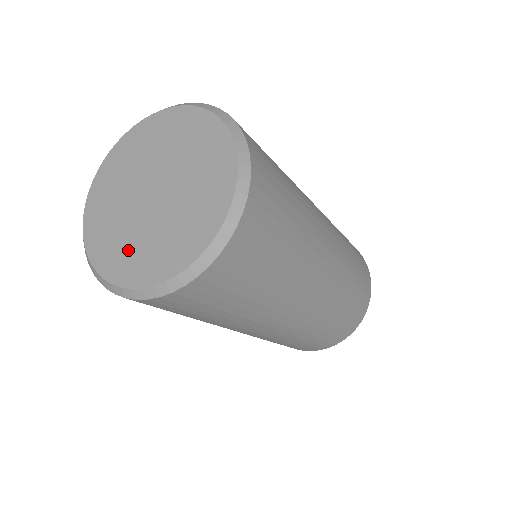
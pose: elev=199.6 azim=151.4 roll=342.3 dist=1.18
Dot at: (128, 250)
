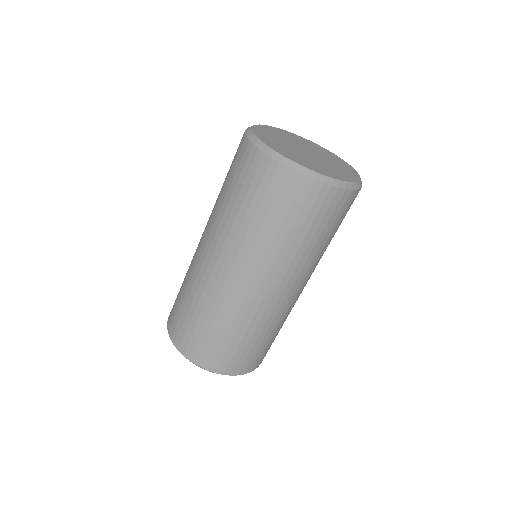
Dot at: (273, 138)
